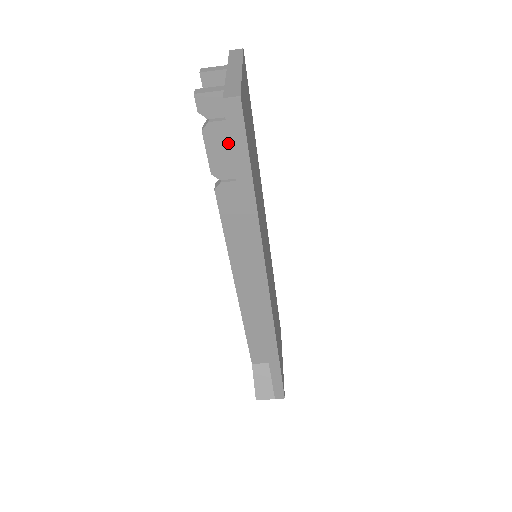
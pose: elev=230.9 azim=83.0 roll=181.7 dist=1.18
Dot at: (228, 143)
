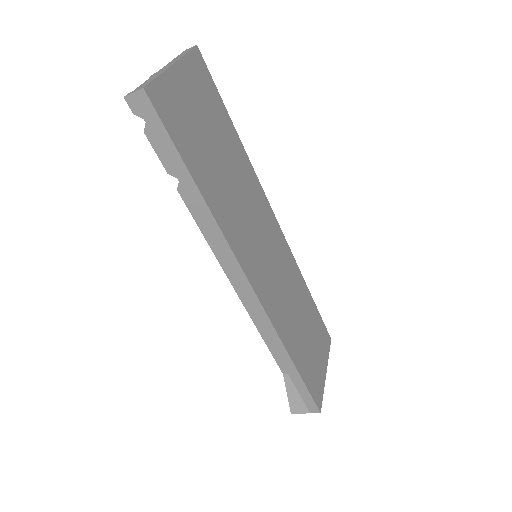
Dot at: occluded
